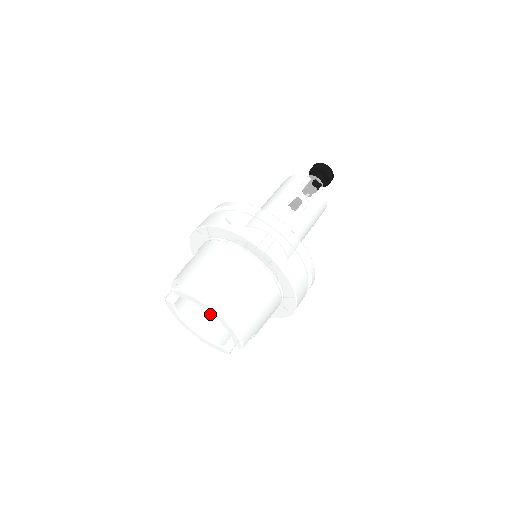
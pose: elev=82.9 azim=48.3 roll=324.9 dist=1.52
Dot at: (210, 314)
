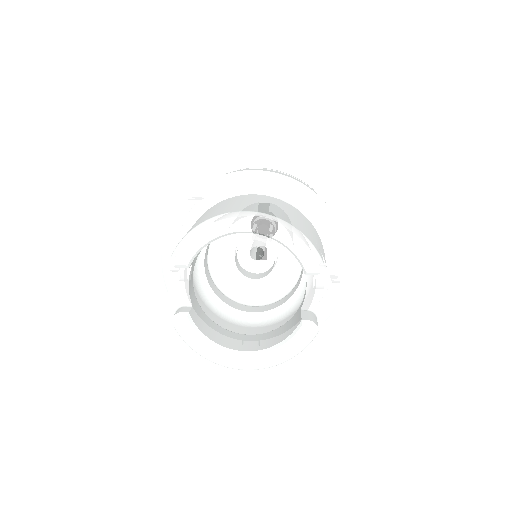
Dot at: (253, 335)
